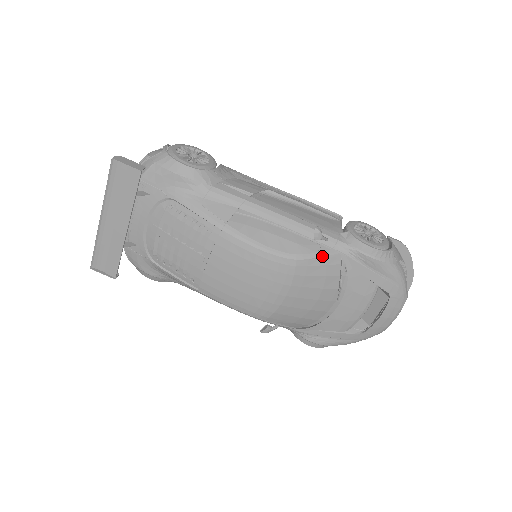
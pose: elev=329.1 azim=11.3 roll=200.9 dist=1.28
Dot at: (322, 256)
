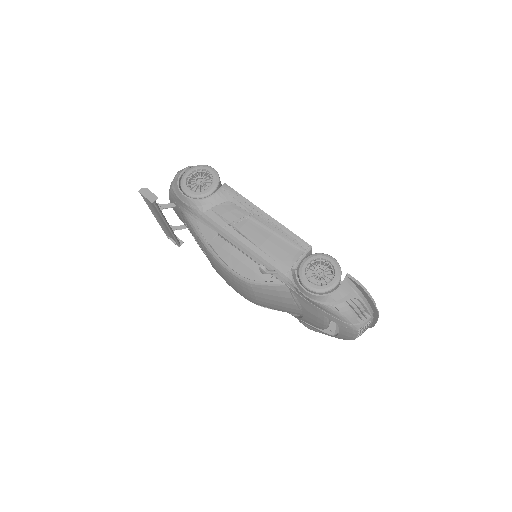
Dot at: (271, 285)
